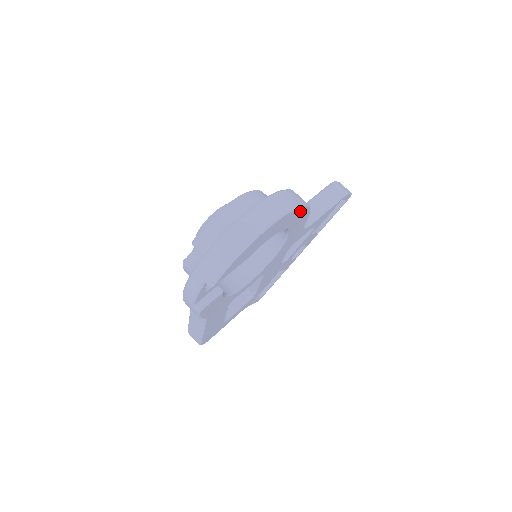
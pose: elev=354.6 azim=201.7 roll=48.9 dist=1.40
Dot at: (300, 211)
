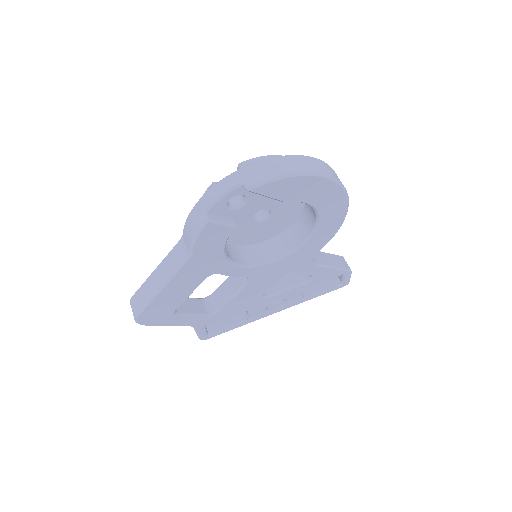
Dot at: (341, 210)
